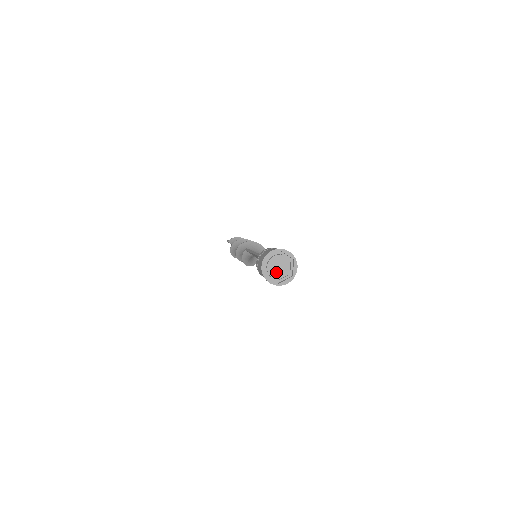
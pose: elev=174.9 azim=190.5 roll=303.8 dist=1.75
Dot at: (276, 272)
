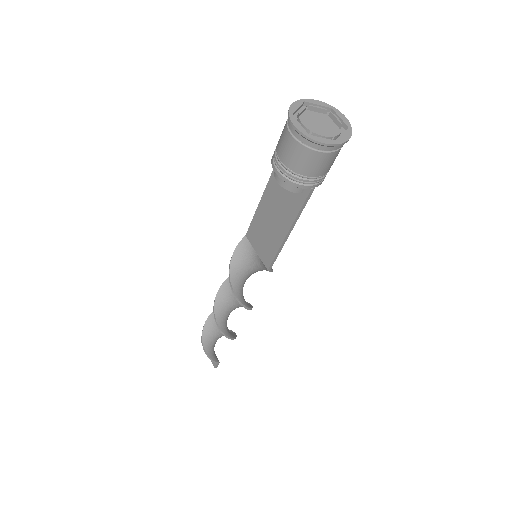
Dot at: (311, 127)
